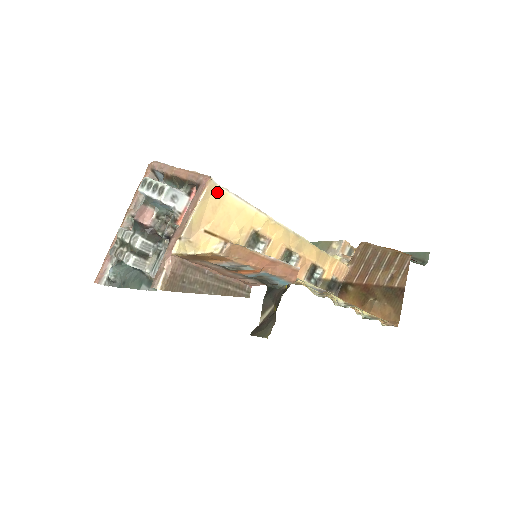
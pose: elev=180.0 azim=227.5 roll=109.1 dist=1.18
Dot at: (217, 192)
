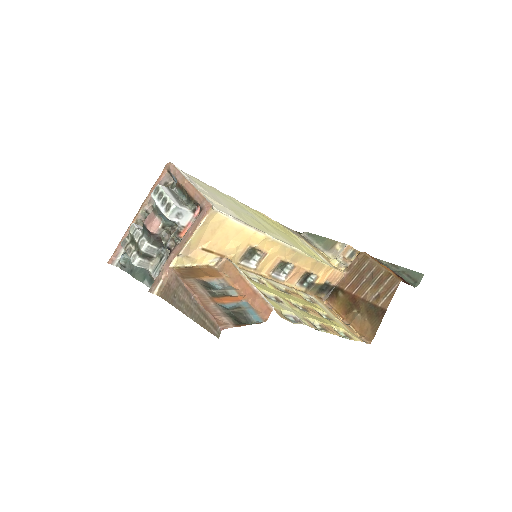
Dot at: (217, 218)
